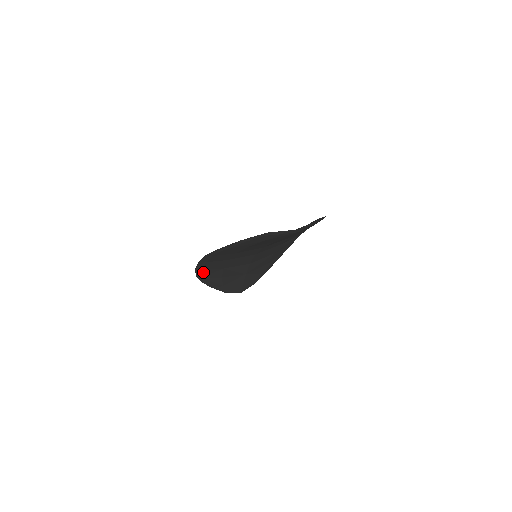
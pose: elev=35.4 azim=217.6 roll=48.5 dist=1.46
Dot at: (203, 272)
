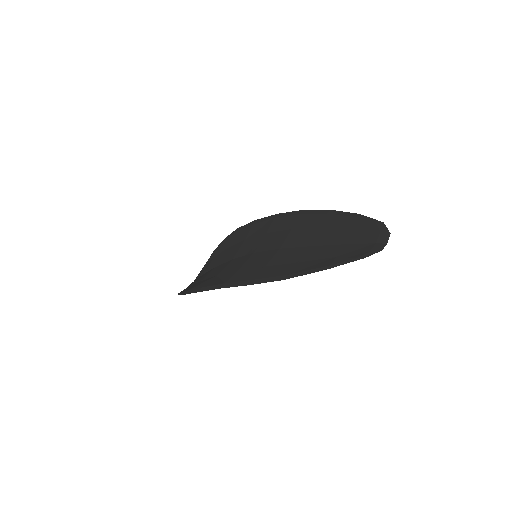
Dot at: occluded
